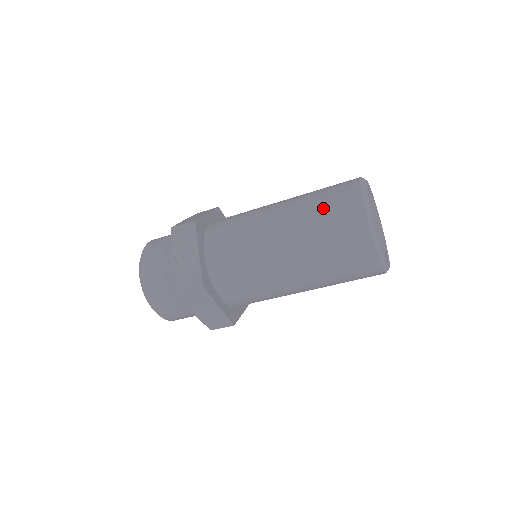
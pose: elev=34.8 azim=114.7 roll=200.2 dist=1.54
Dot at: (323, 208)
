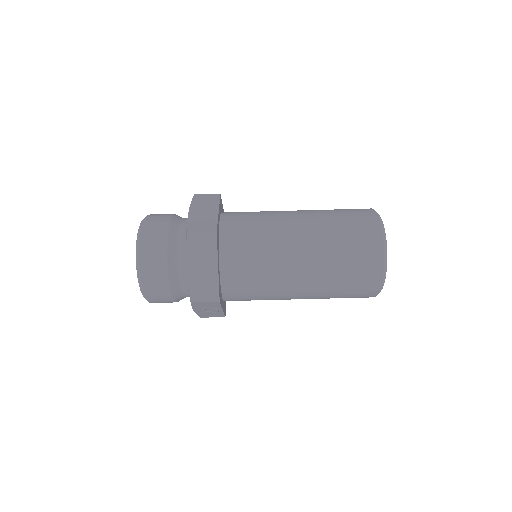
Dot at: occluded
